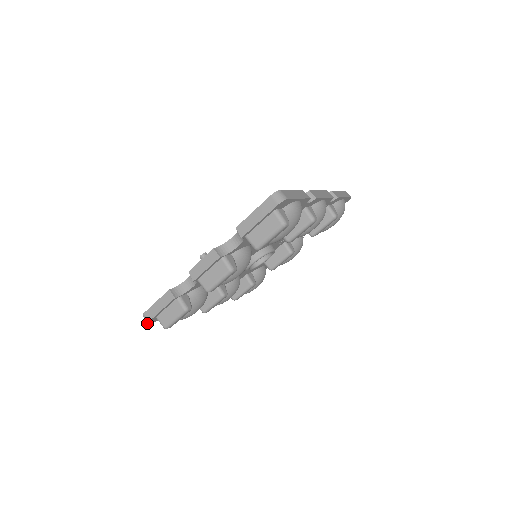
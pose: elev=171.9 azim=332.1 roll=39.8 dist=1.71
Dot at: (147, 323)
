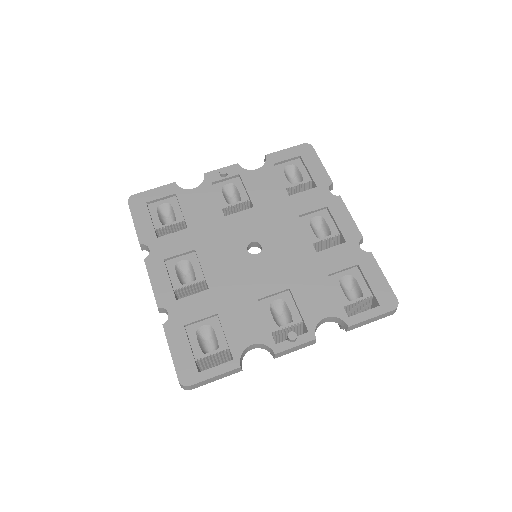
Dot at: occluded
